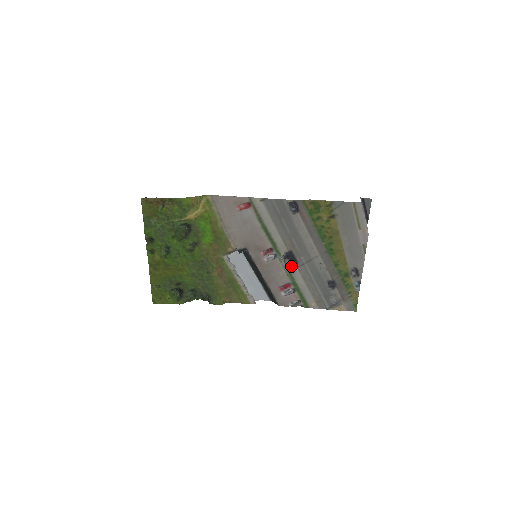
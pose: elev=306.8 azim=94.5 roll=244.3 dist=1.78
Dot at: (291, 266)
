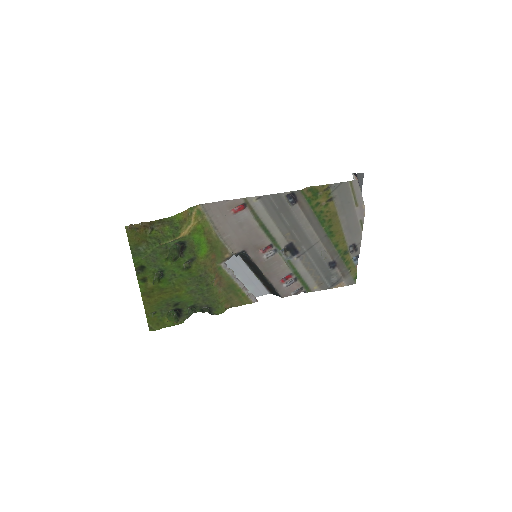
Dot at: (292, 257)
